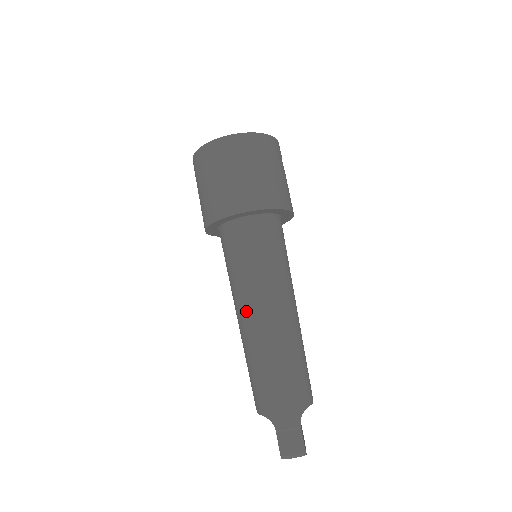
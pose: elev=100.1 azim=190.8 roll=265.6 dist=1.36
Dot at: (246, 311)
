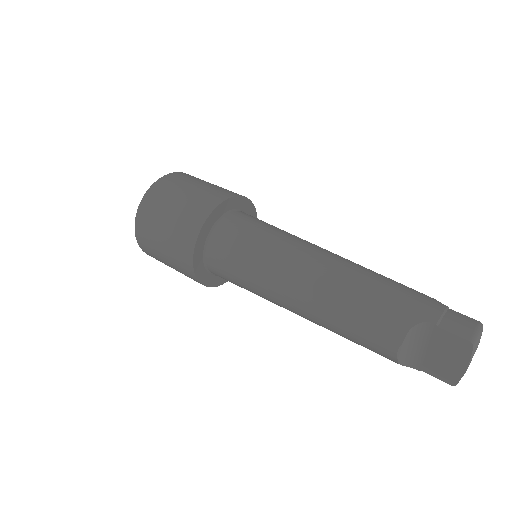
Dot at: (296, 267)
